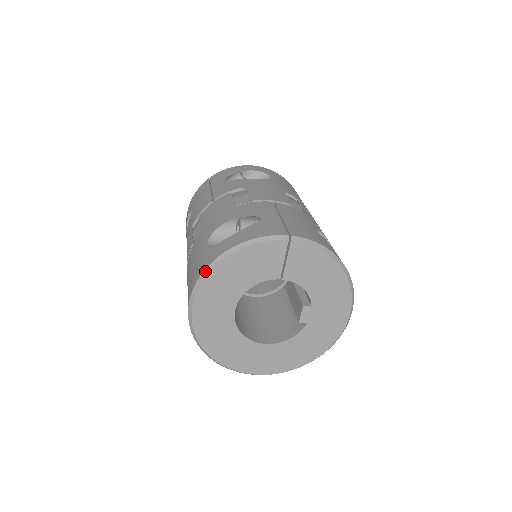
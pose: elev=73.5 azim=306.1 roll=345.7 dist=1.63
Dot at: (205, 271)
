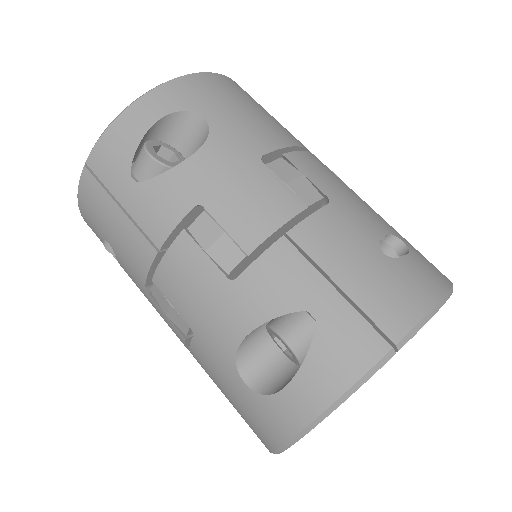
Dot at: (288, 444)
